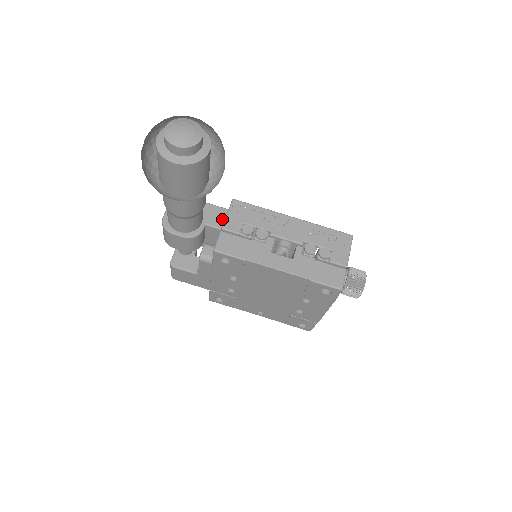
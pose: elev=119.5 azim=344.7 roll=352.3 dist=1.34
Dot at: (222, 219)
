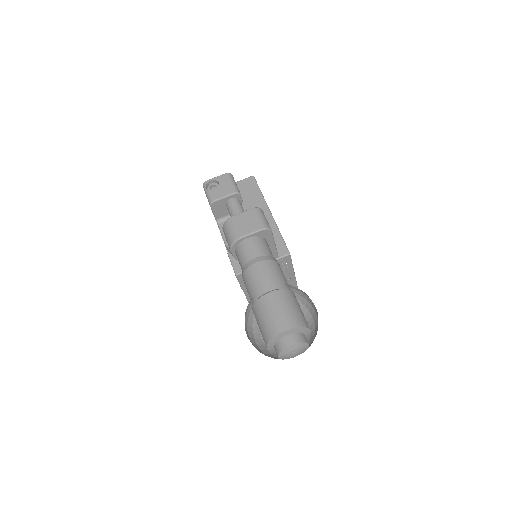
Dot at: occluded
